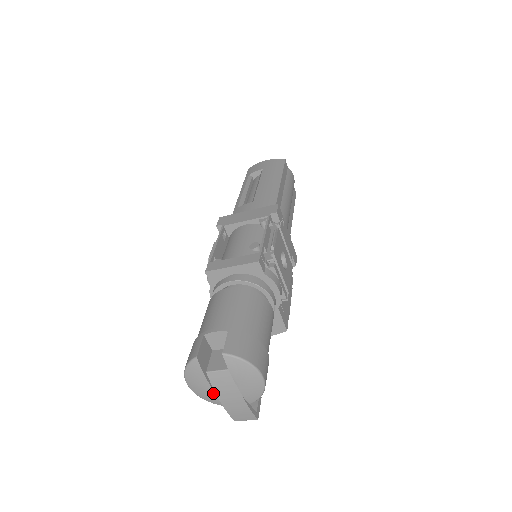
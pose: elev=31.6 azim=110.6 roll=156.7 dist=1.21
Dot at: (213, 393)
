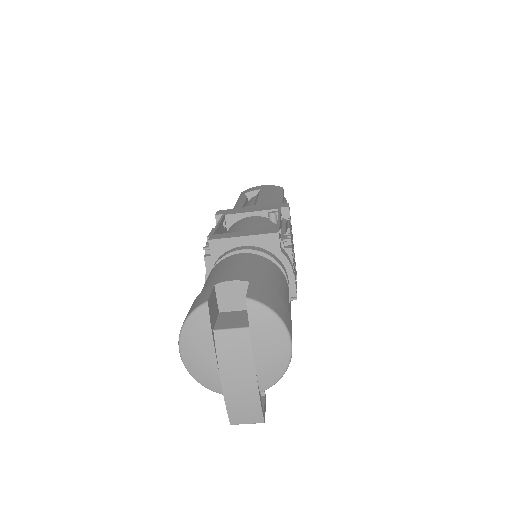
Dot at: (215, 366)
